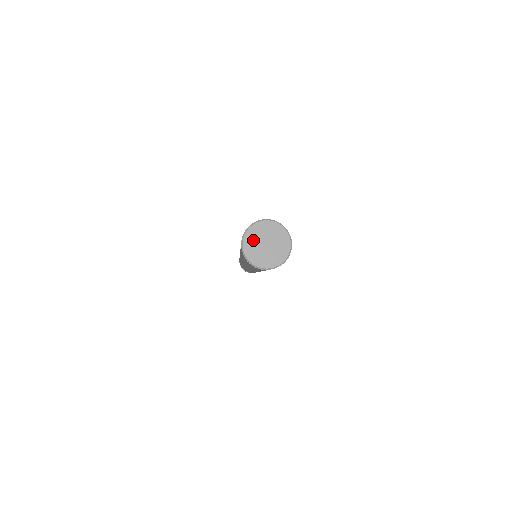
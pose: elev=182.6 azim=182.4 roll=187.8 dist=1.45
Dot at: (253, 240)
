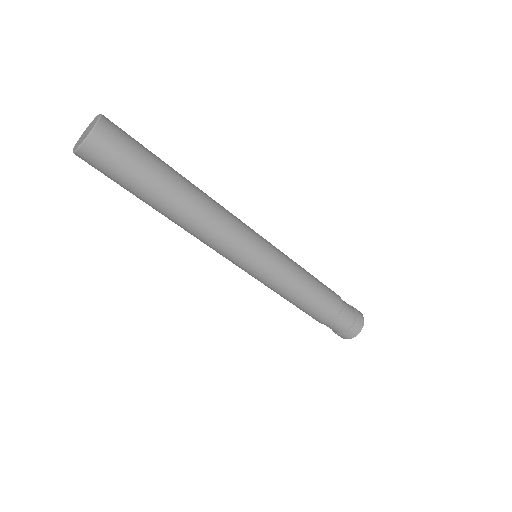
Dot at: (78, 143)
